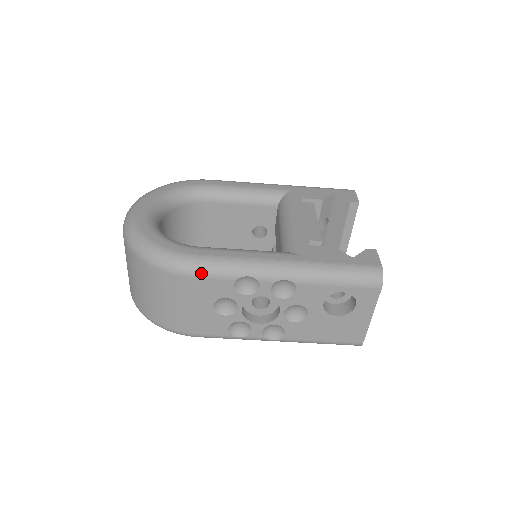
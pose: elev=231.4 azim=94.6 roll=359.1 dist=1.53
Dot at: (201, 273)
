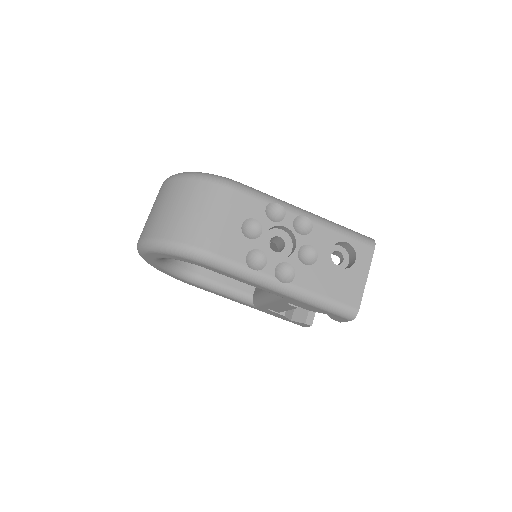
Dot at: (243, 189)
